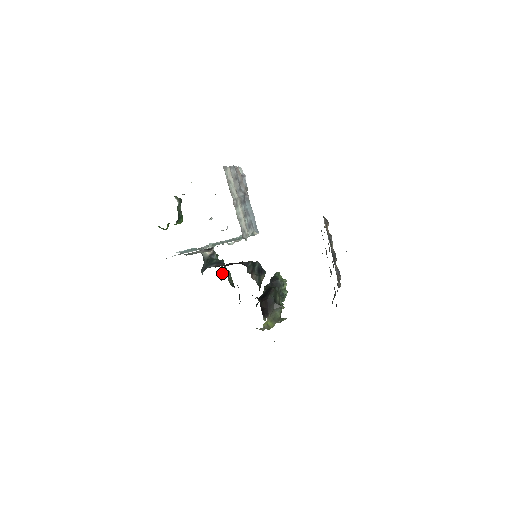
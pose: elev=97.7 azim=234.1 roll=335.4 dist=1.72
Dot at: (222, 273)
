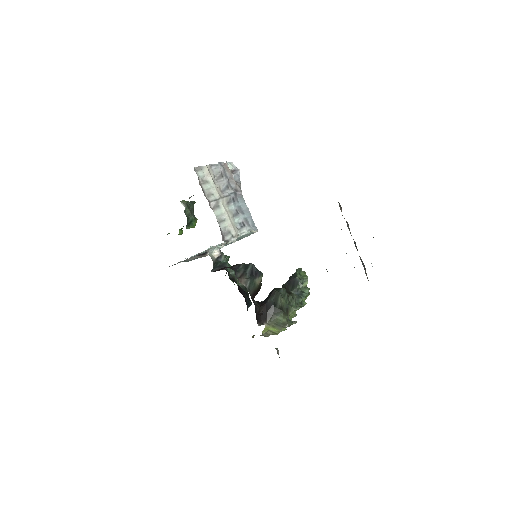
Dot at: occluded
